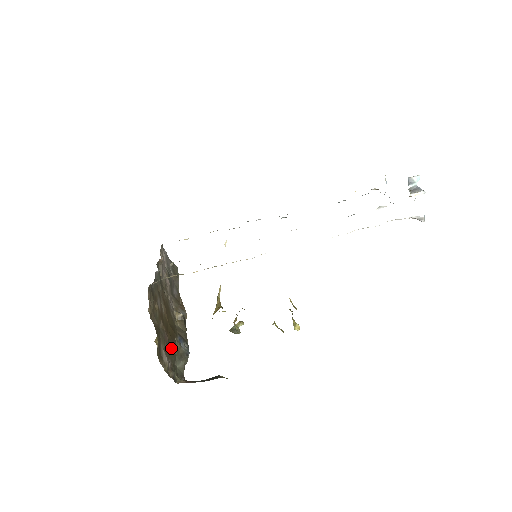
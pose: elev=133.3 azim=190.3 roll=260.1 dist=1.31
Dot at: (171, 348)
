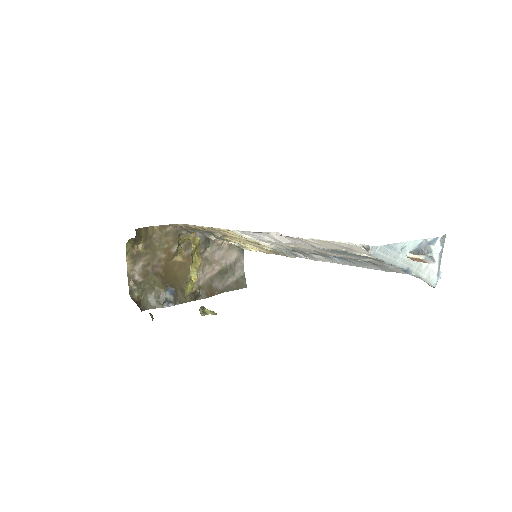
Dot at: (155, 280)
